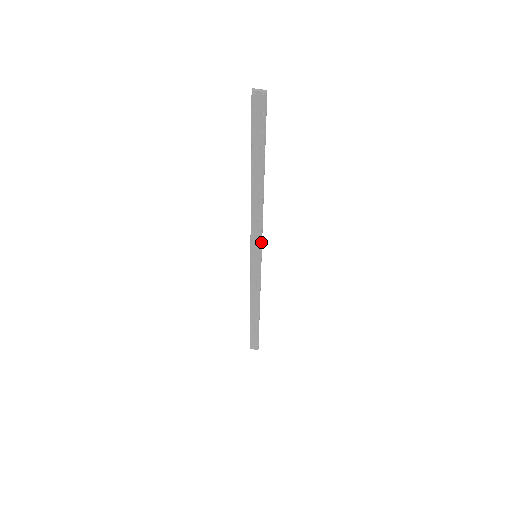
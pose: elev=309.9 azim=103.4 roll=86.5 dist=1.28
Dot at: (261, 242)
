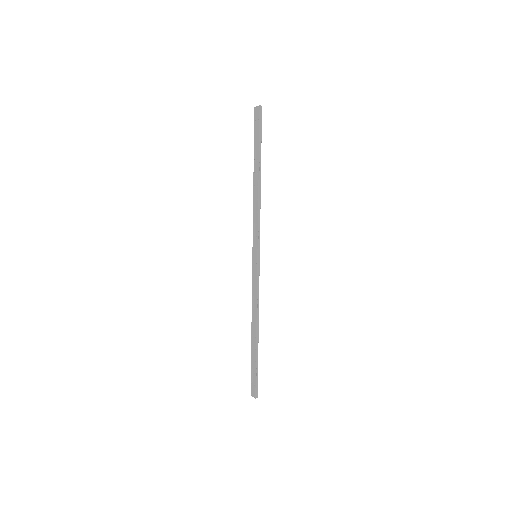
Dot at: (258, 238)
